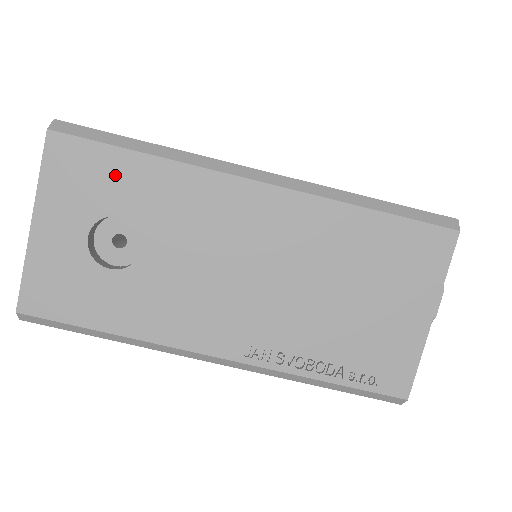
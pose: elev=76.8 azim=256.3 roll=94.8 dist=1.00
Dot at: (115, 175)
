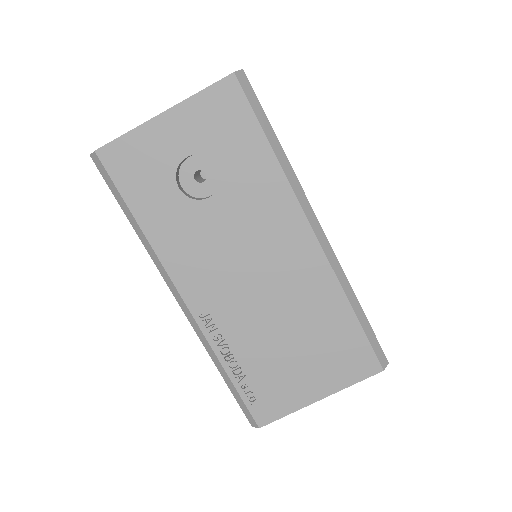
Dot at: (242, 141)
